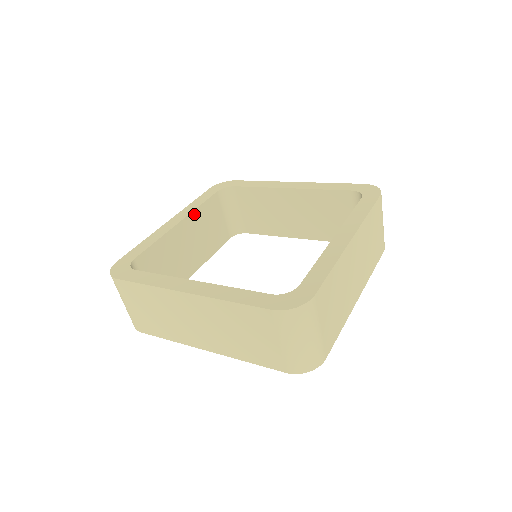
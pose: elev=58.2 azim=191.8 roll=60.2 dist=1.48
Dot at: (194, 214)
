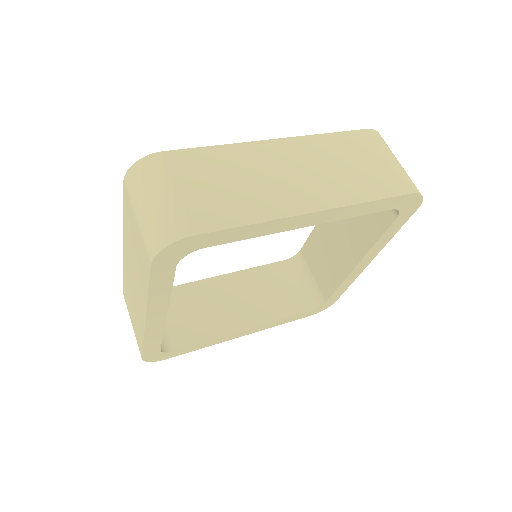
Dot at: (246, 273)
